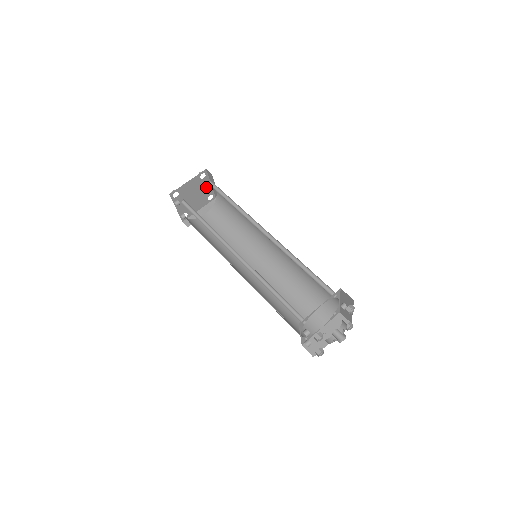
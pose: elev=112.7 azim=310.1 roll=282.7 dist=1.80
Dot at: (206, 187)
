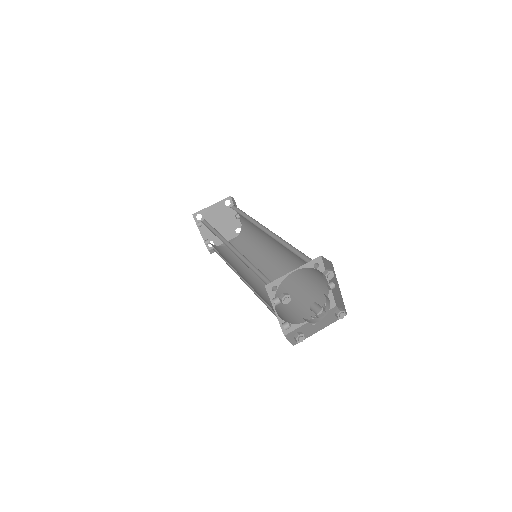
Dot at: (232, 217)
